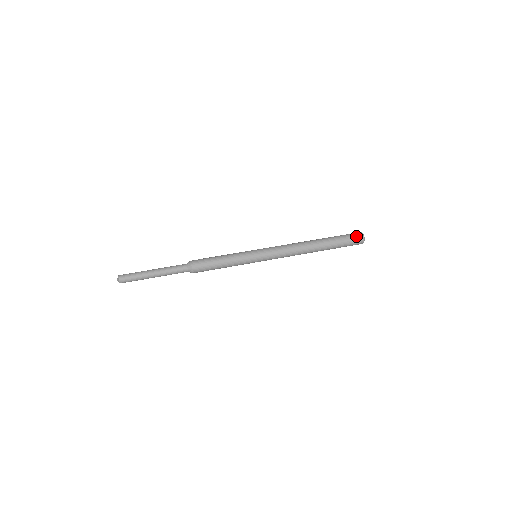
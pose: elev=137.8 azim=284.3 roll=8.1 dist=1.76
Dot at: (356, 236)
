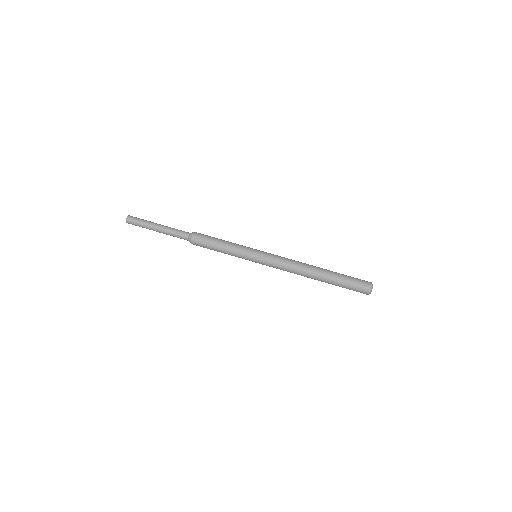
Dot at: (363, 287)
